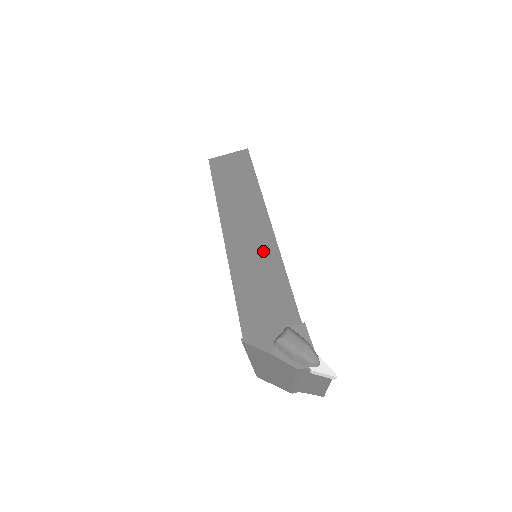
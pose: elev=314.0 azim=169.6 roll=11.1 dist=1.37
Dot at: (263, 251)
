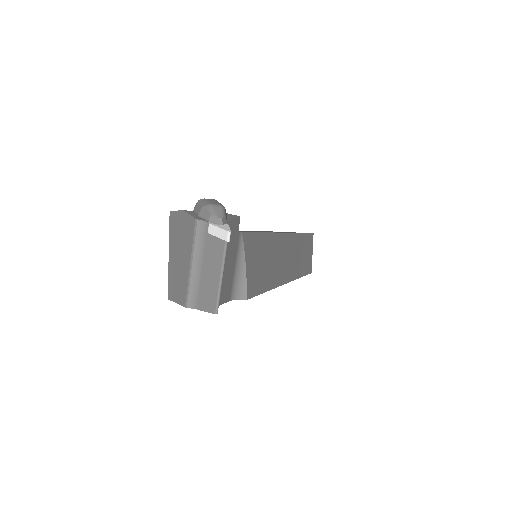
Dot at: occluded
